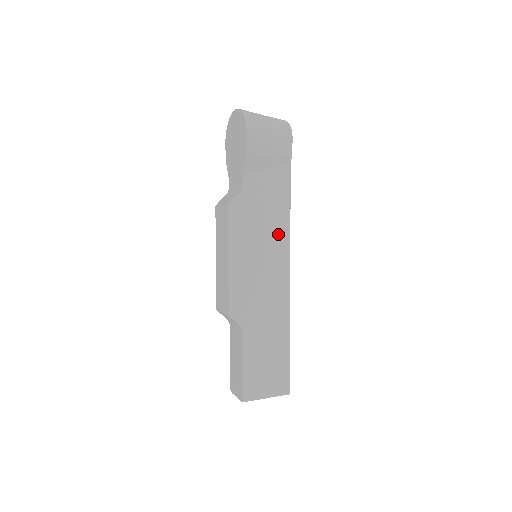
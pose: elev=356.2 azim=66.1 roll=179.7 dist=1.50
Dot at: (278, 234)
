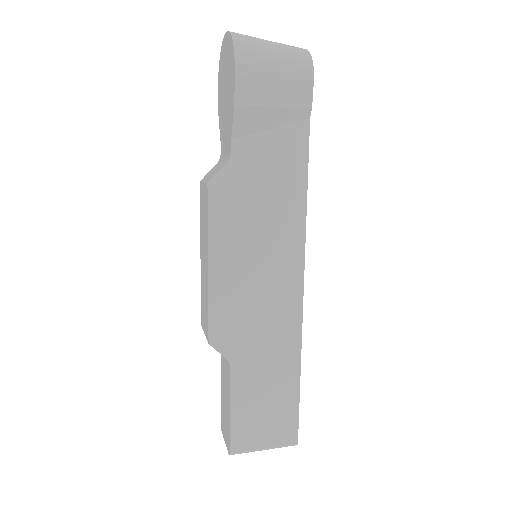
Dot at: (286, 227)
